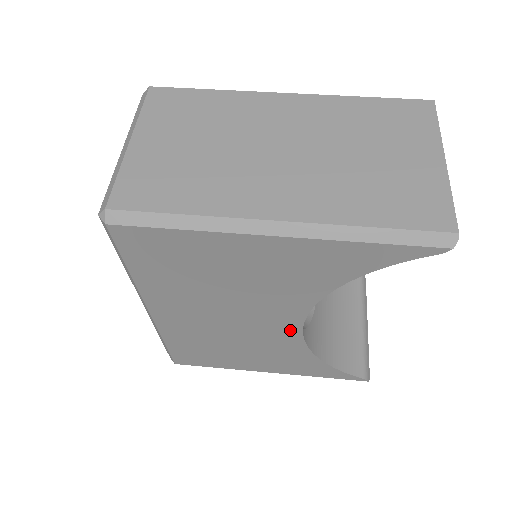
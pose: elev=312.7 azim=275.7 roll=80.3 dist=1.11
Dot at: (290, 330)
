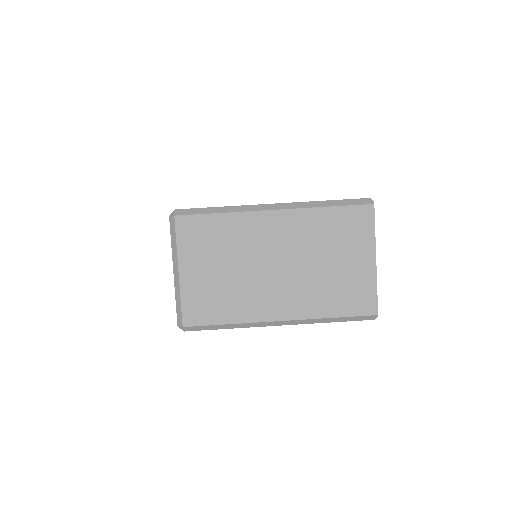
Dot at: occluded
